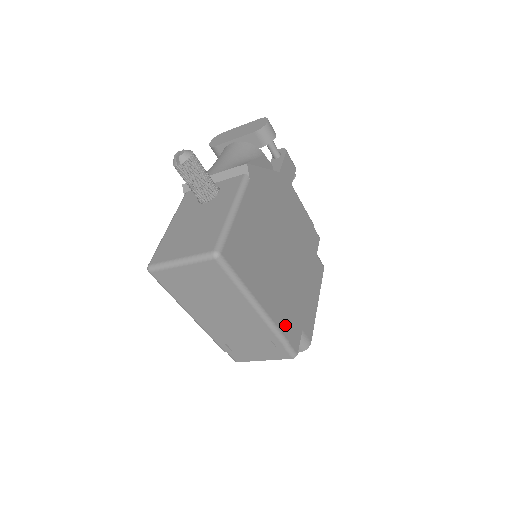
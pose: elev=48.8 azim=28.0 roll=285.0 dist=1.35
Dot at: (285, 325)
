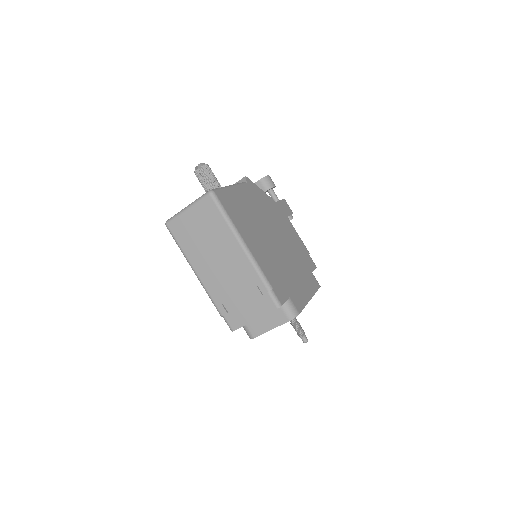
Dot at: (270, 276)
